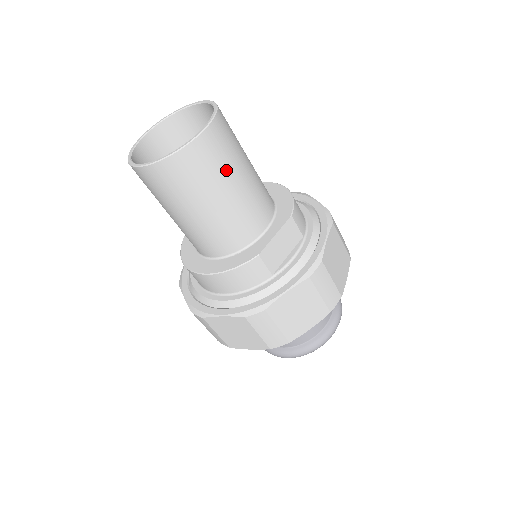
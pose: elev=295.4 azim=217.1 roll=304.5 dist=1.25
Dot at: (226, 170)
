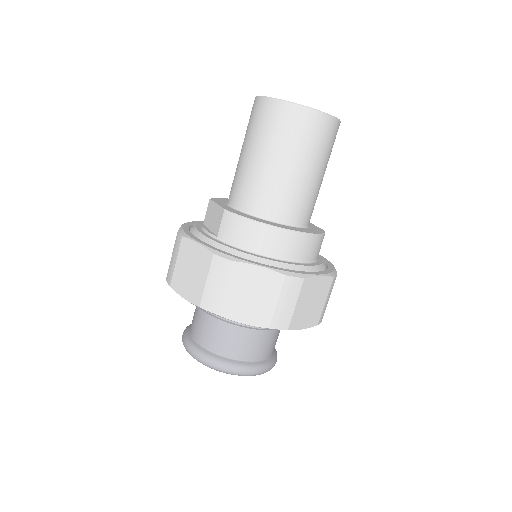
Dot at: occluded
